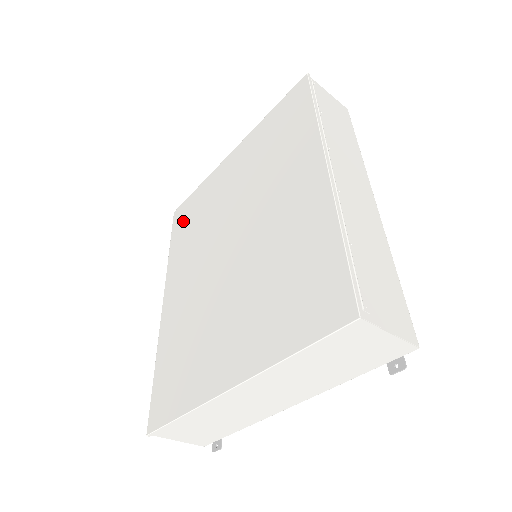
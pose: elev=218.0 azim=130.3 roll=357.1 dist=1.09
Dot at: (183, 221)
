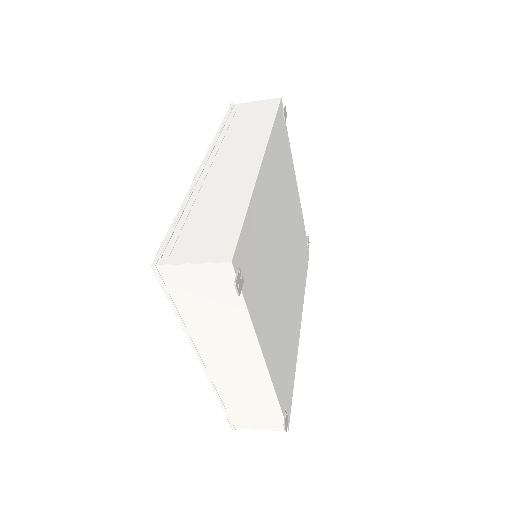
Dot at: occluded
